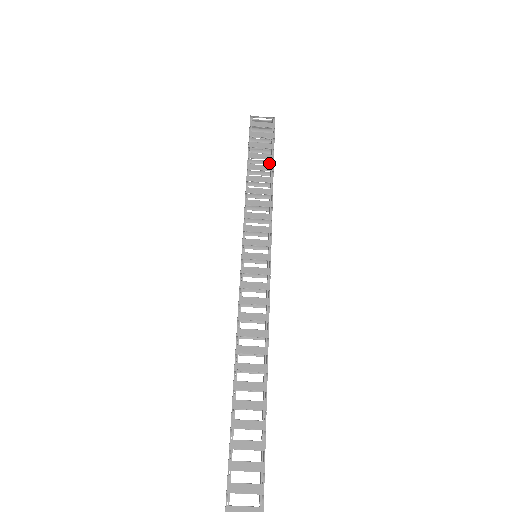
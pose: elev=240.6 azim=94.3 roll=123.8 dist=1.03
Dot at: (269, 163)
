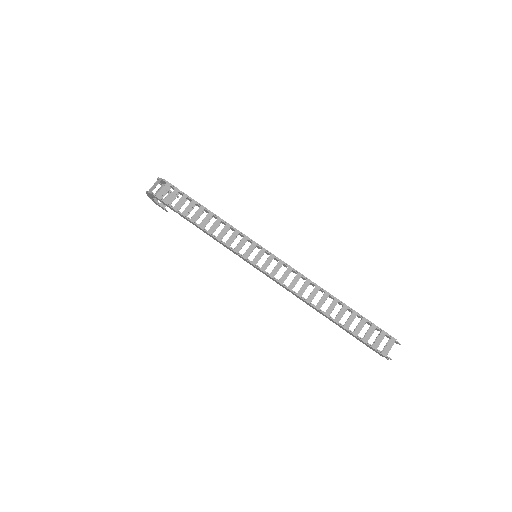
Dot at: (194, 205)
